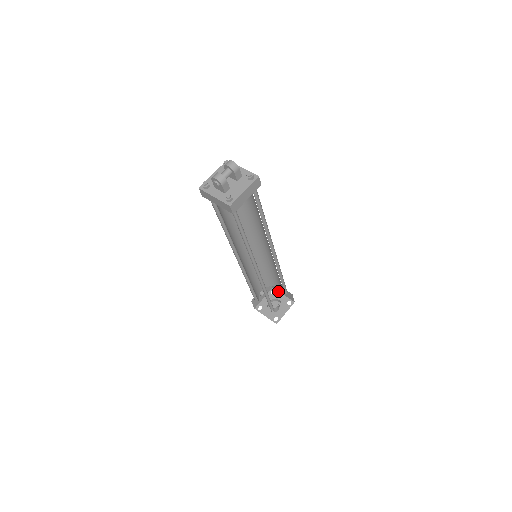
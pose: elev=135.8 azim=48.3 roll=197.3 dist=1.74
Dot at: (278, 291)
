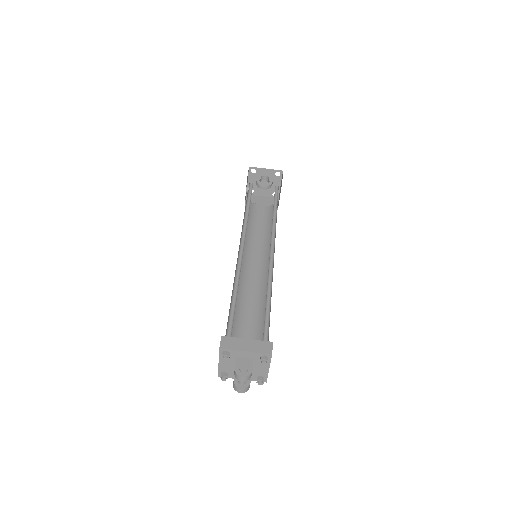
Dot at: (258, 168)
